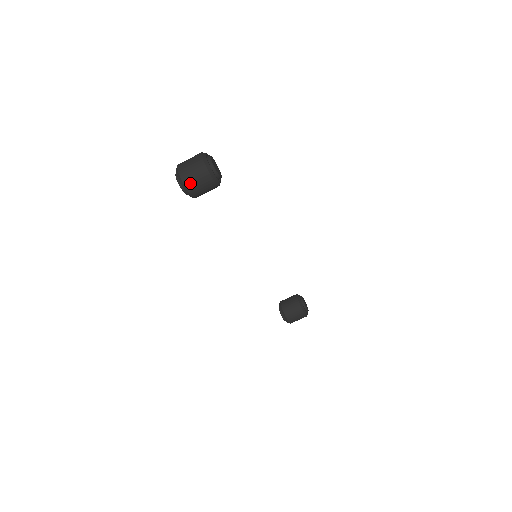
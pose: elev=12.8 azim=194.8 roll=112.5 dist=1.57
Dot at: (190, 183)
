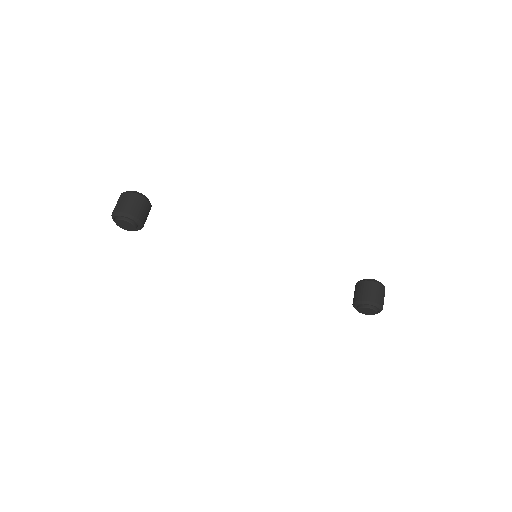
Dot at: (122, 208)
